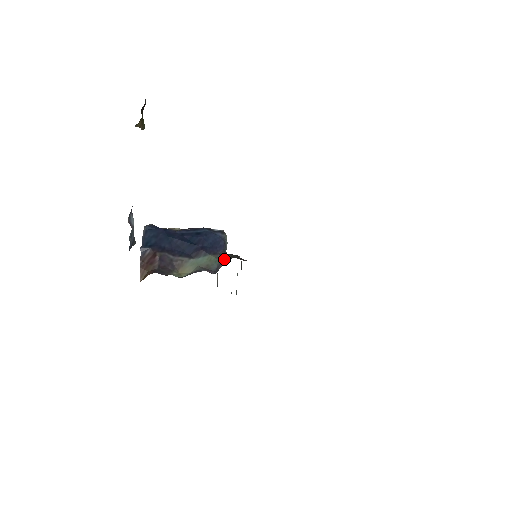
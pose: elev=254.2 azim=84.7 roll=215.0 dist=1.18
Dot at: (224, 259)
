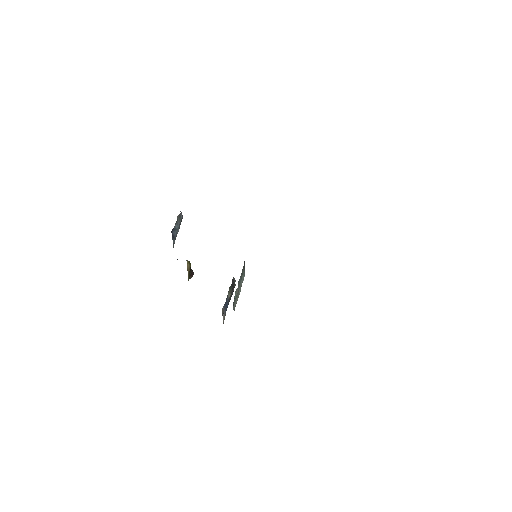
Dot at: occluded
